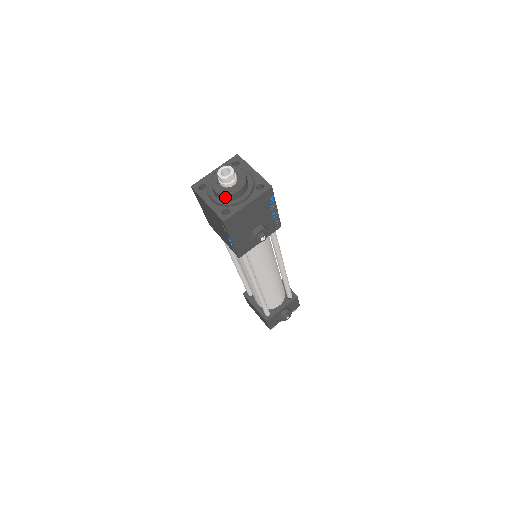
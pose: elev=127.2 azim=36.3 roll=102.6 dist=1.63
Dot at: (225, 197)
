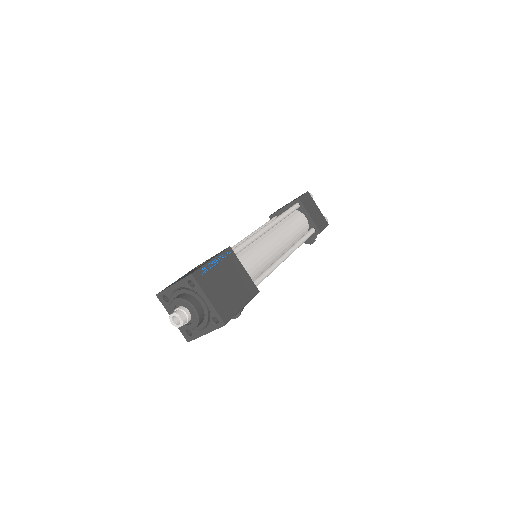
Dot at: (184, 326)
